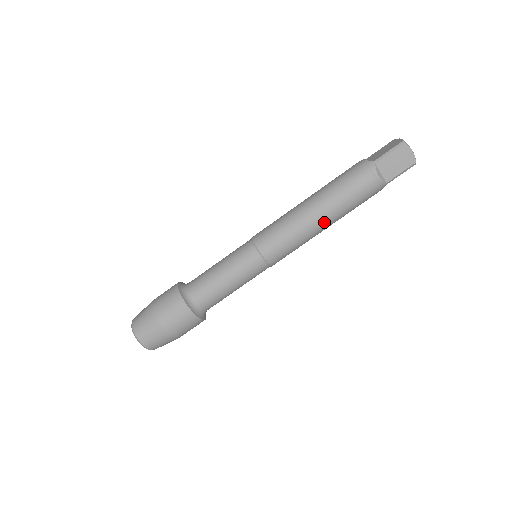
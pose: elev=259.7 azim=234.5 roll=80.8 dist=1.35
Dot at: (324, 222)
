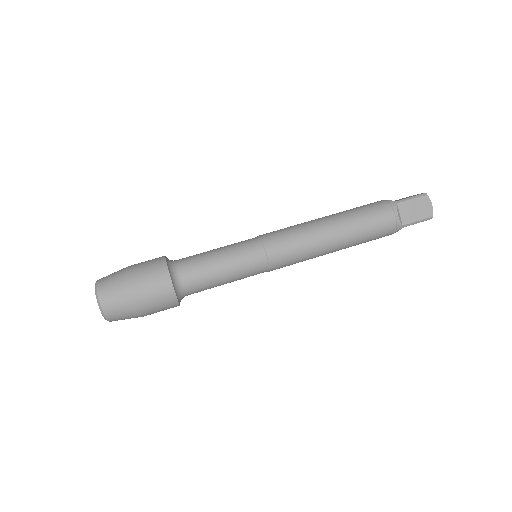
Dot at: (336, 241)
